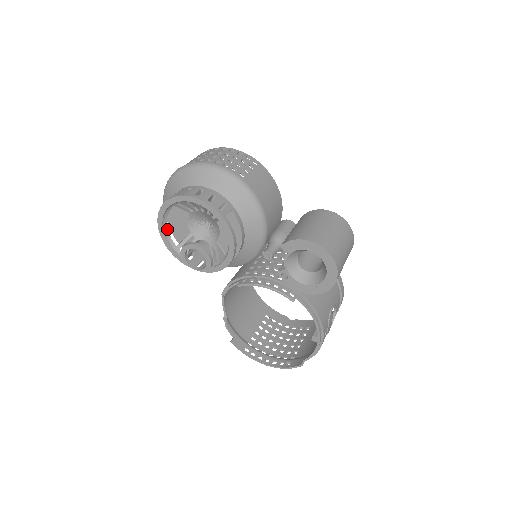
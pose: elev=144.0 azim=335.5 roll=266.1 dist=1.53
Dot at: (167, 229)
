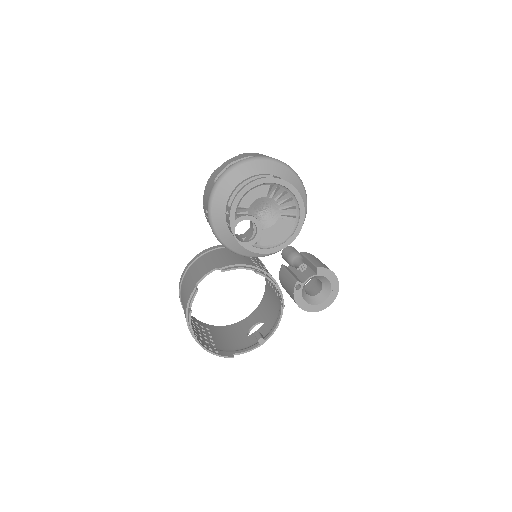
Dot at: occluded
